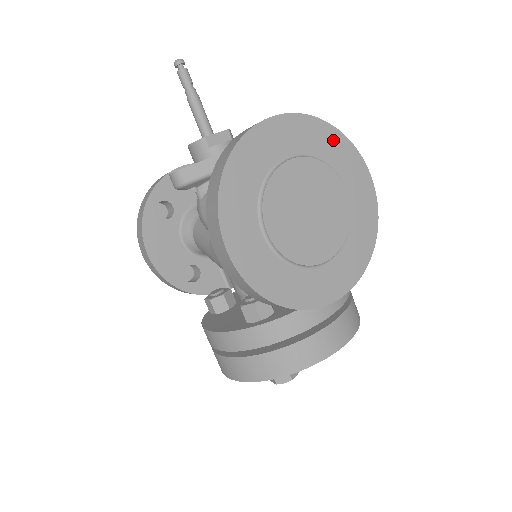
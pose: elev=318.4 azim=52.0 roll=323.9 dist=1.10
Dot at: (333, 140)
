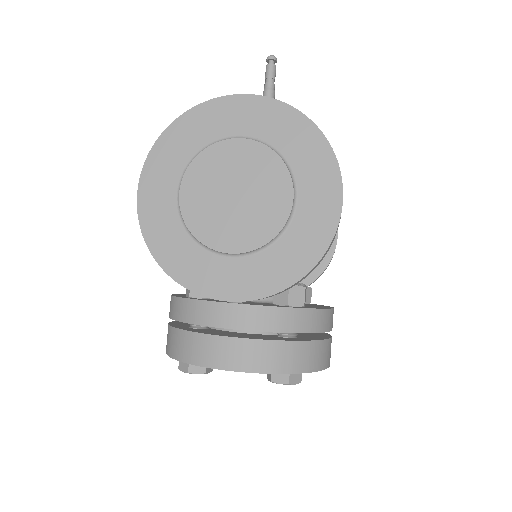
Dot at: (308, 139)
